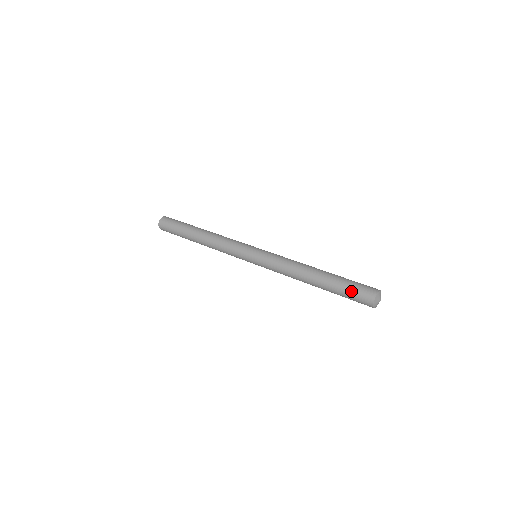
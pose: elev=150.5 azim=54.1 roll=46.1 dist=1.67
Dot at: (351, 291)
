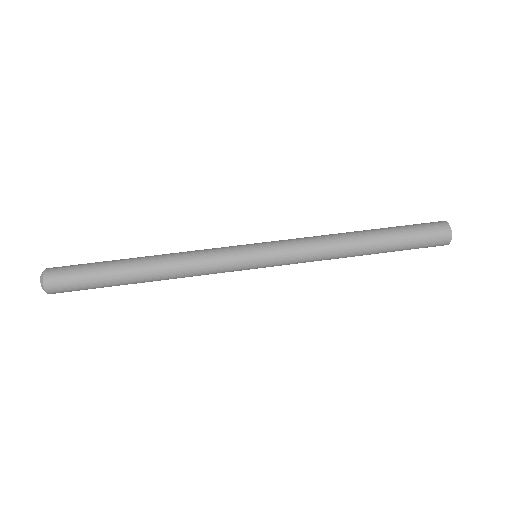
Dot at: (420, 237)
